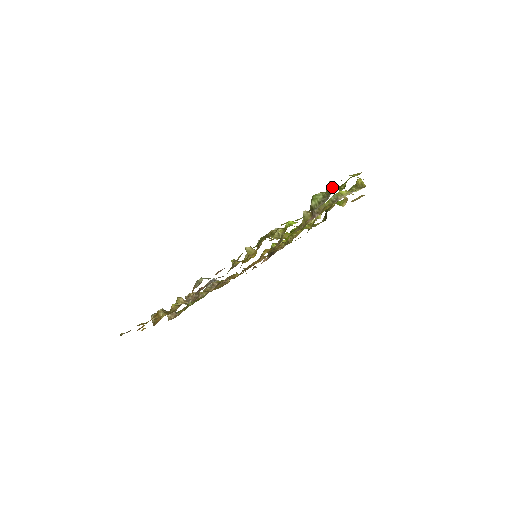
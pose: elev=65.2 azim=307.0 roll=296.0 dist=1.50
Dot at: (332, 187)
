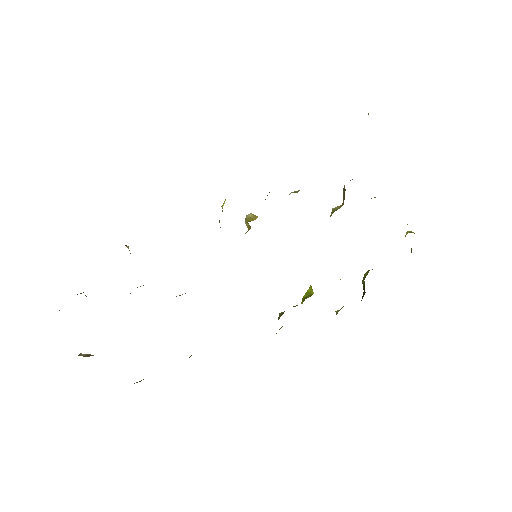
Dot at: occluded
